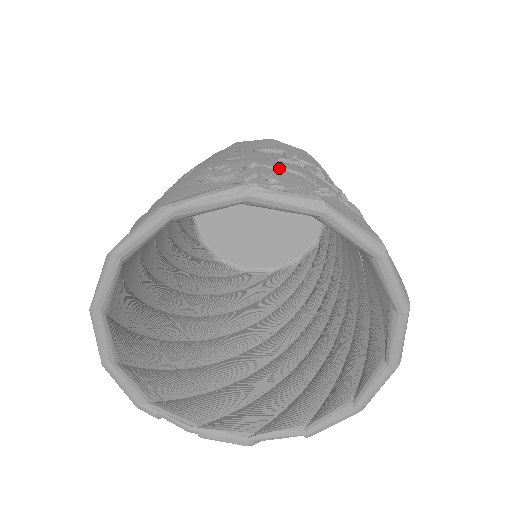
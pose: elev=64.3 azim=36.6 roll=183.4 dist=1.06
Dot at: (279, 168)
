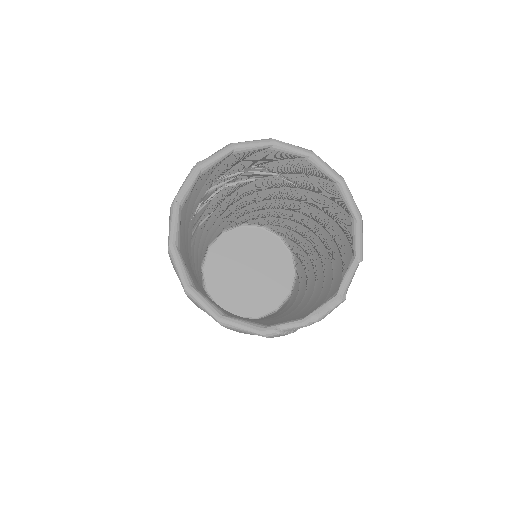
Dot at: occluded
